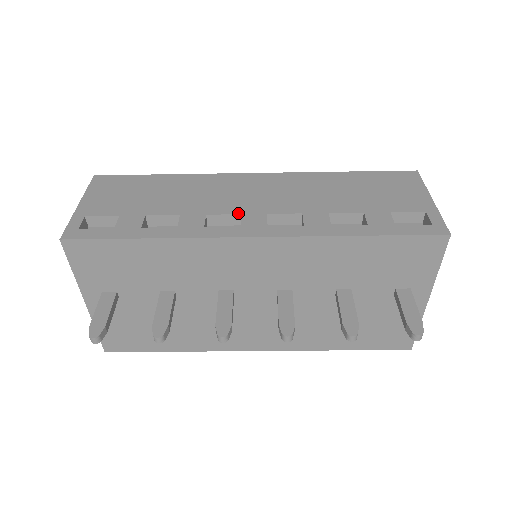
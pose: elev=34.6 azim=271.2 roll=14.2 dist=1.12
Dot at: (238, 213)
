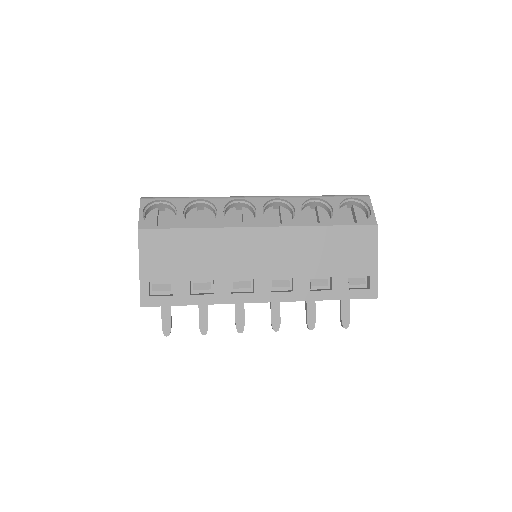
Dot at: (252, 278)
